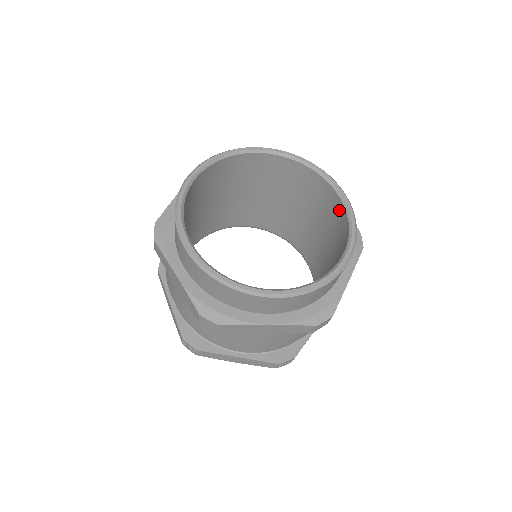
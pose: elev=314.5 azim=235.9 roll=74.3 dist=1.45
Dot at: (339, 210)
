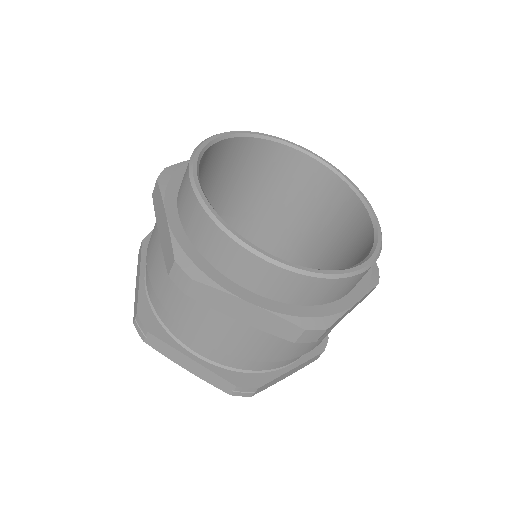
Dot at: (317, 173)
